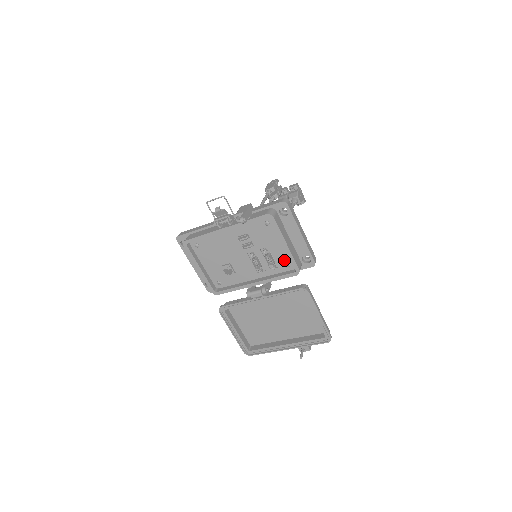
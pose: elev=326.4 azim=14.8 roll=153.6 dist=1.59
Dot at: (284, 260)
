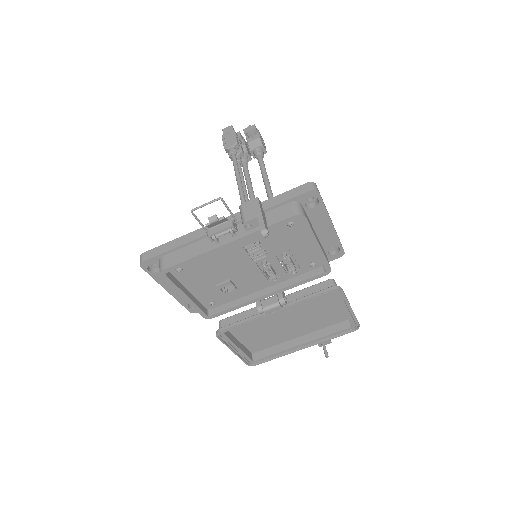
Dot at: (308, 260)
